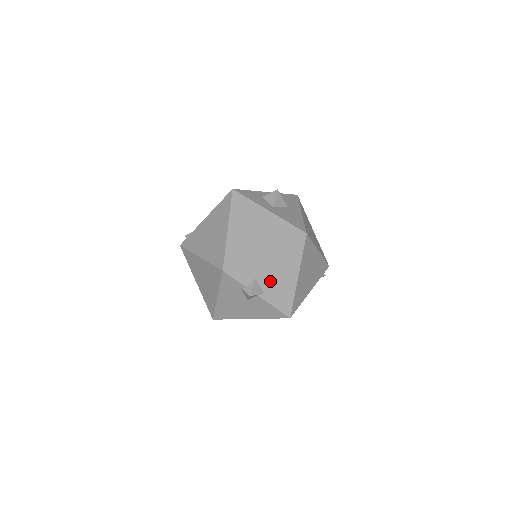
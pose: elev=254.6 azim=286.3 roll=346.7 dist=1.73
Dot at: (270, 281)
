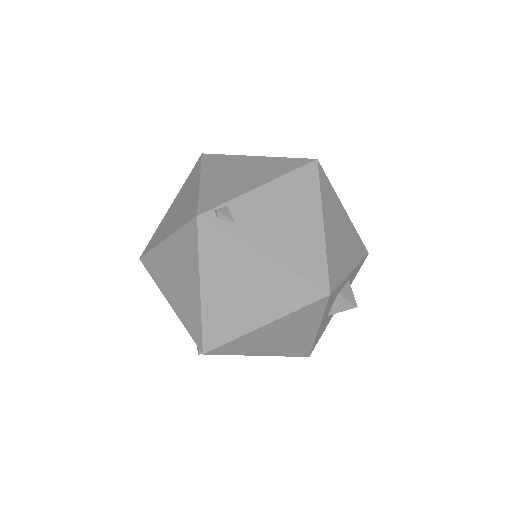
Dot at: occluded
